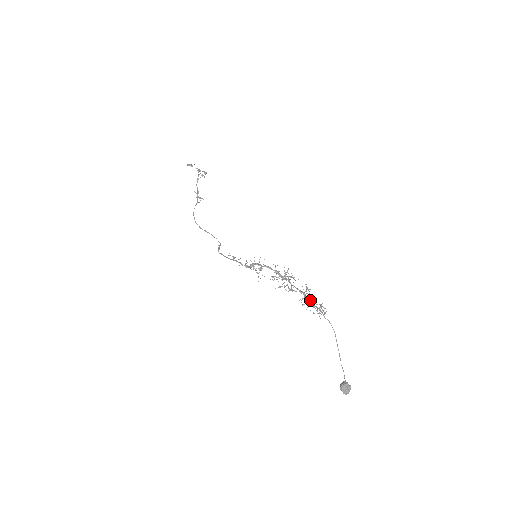
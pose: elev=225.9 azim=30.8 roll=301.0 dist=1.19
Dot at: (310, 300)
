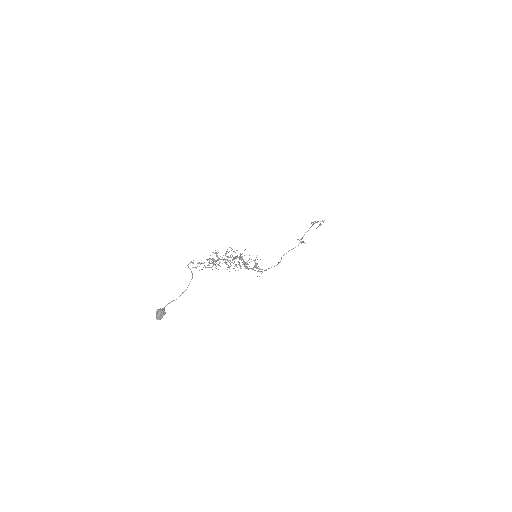
Dot at: (224, 262)
